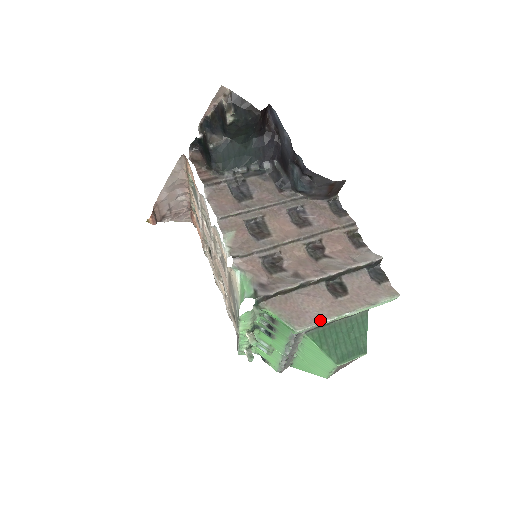
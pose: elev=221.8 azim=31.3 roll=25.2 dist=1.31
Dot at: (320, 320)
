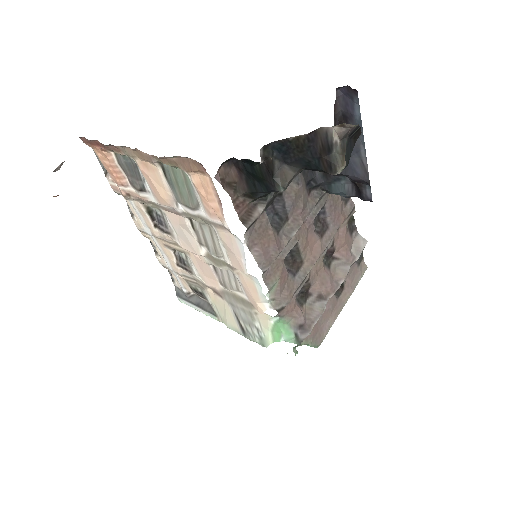
Dot at: occluded
